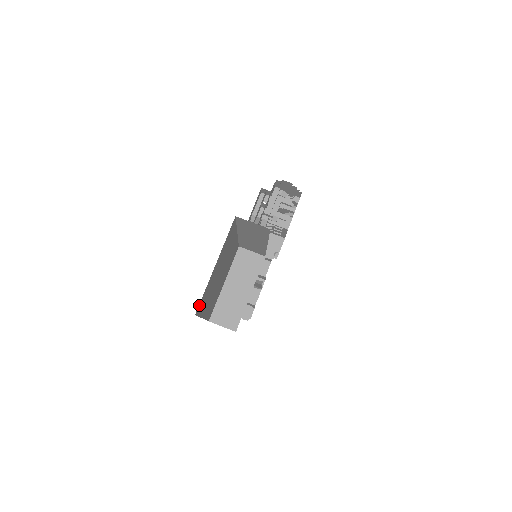
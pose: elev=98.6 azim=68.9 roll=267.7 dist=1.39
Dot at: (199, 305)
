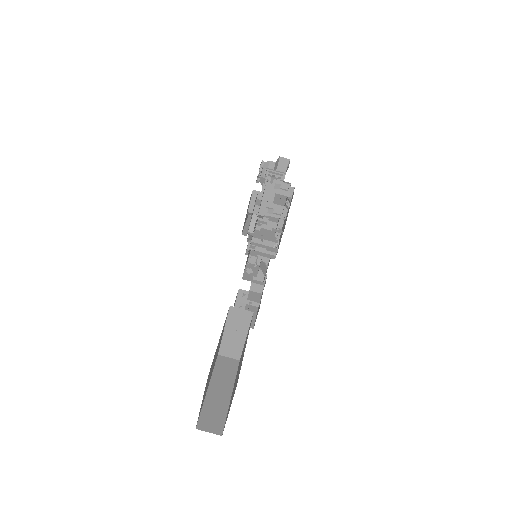
Dot at: occluded
